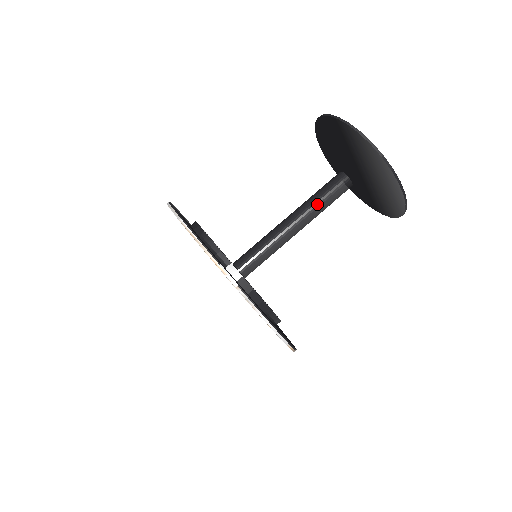
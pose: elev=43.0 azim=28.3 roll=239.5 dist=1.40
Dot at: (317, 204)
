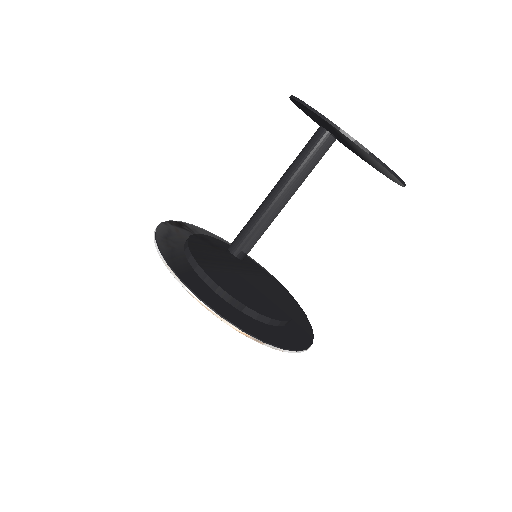
Dot at: (303, 173)
